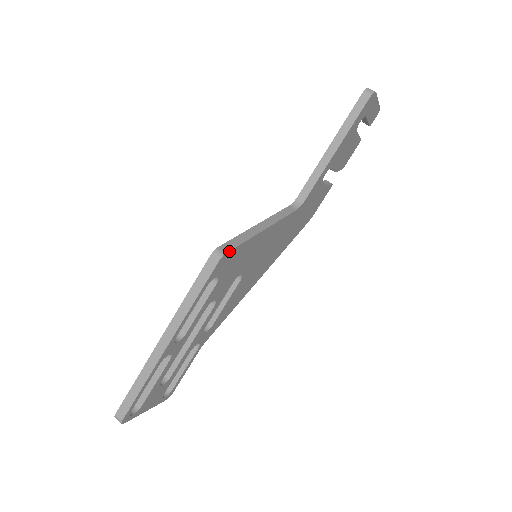
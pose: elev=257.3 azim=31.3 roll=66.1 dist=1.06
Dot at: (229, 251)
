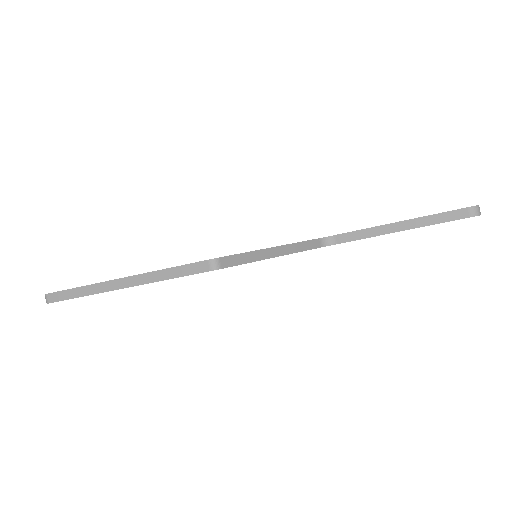
Dot at: (226, 267)
